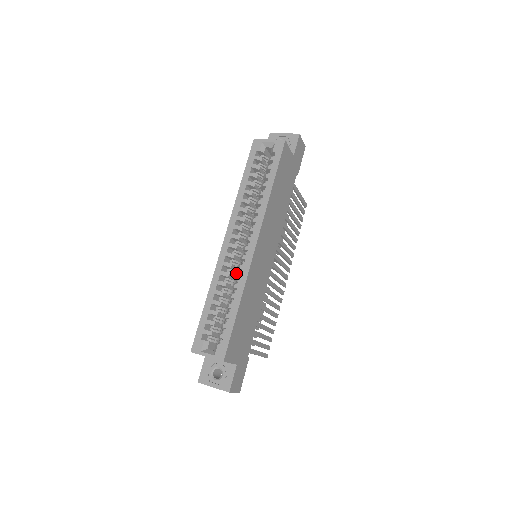
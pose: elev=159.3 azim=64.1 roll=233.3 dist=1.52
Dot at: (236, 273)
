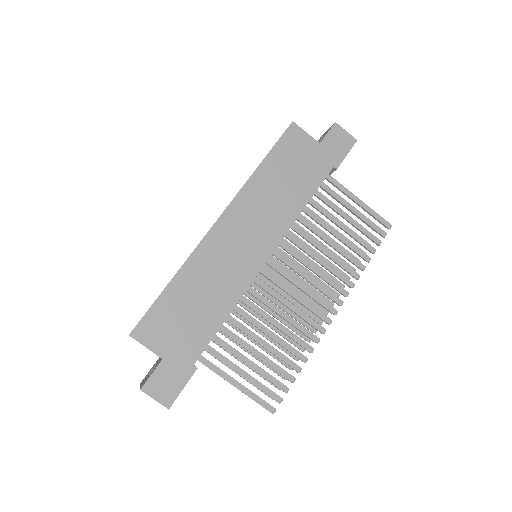
Dot at: occluded
